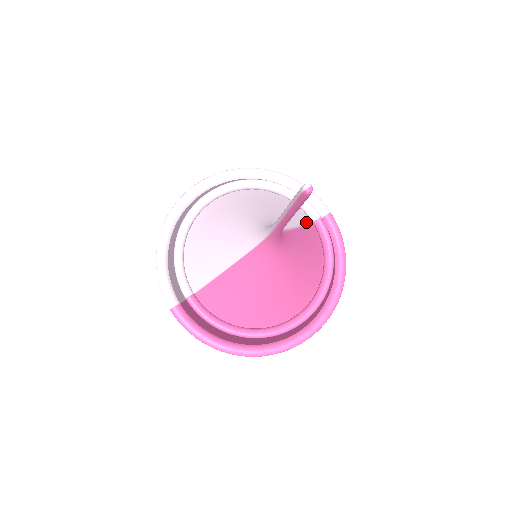
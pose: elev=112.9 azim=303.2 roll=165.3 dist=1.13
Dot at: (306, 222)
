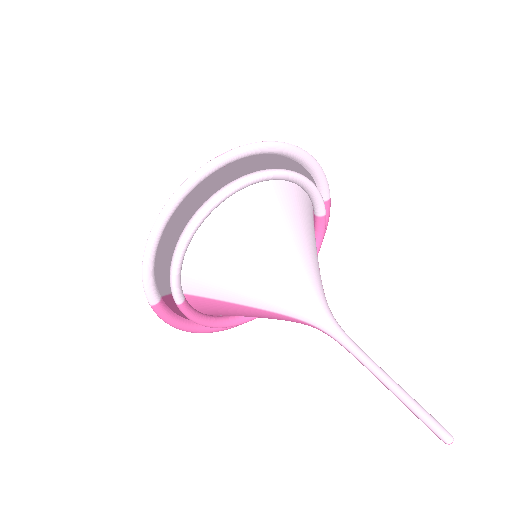
Dot at: occluded
